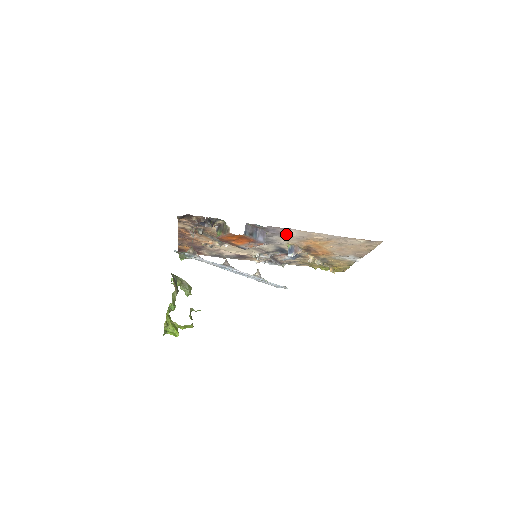
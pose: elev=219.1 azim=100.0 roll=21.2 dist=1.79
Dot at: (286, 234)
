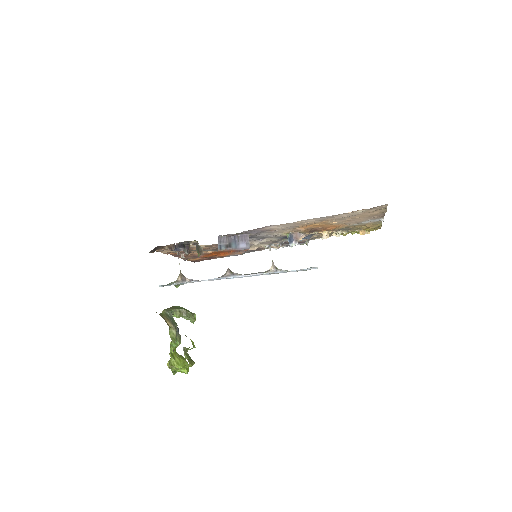
Dot at: (271, 229)
